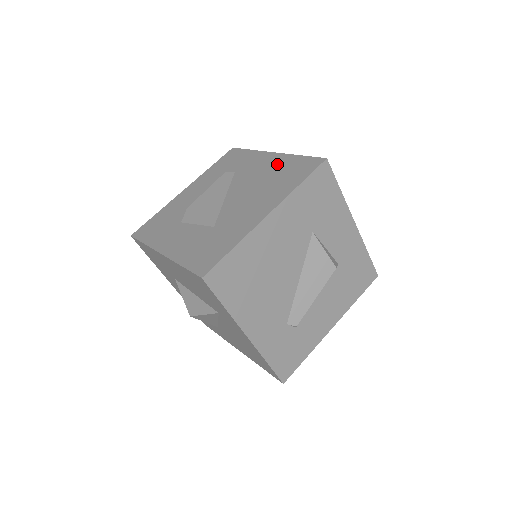
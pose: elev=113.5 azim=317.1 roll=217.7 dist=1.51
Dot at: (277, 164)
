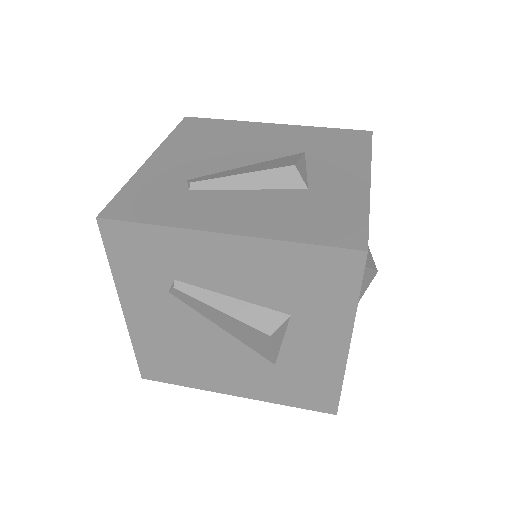
Dot at: occluded
